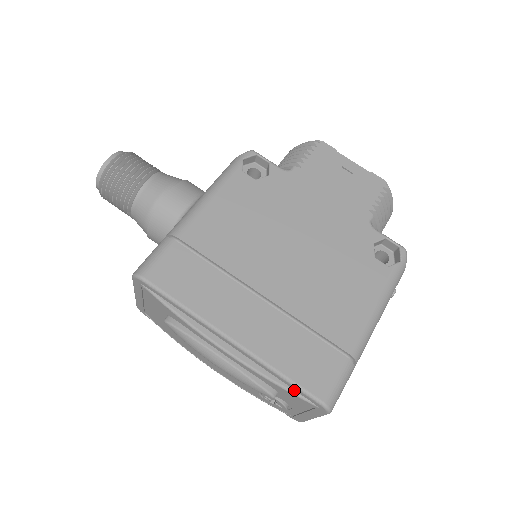
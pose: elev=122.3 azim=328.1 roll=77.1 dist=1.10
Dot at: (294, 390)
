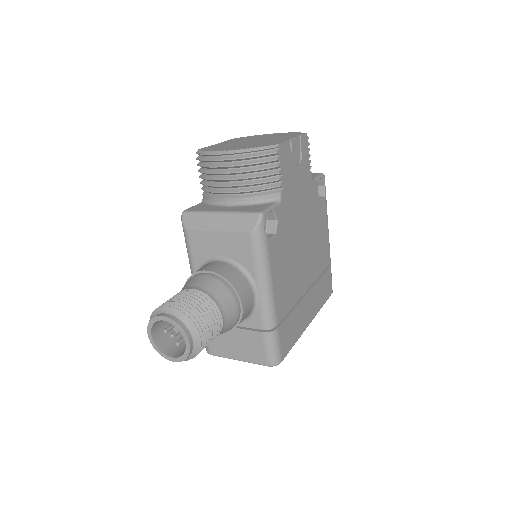
Dot at: occluded
